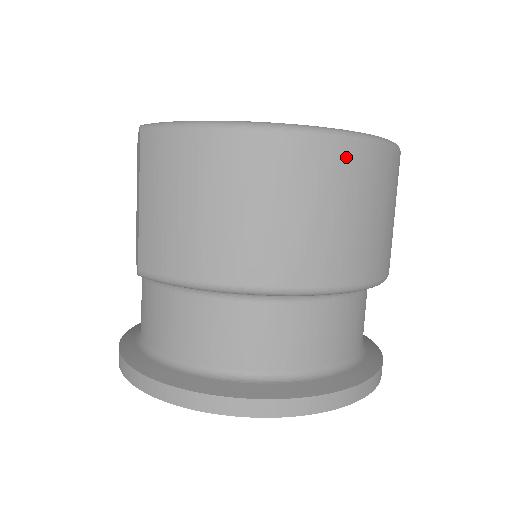
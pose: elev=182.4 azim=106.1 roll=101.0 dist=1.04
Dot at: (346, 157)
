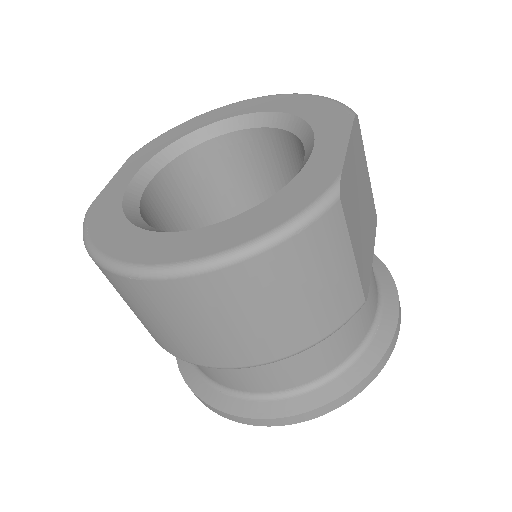
Dot at: (201, 288)
